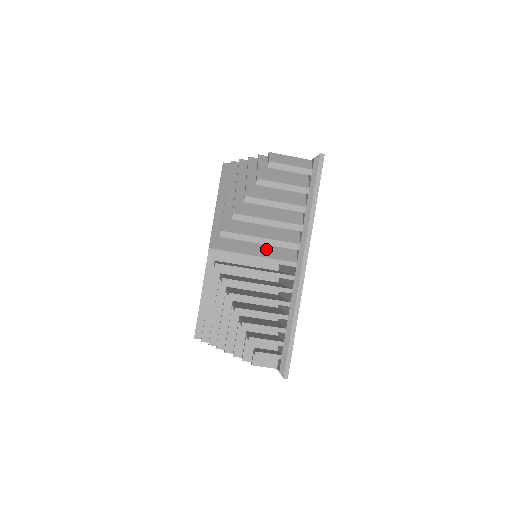
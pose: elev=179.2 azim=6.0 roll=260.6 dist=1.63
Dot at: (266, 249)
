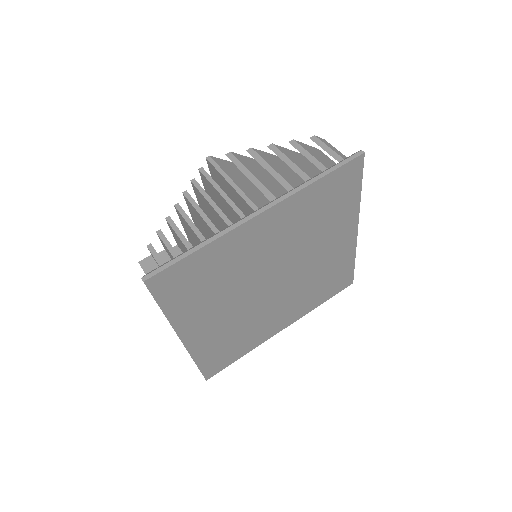
Dot at: (249, 190)
